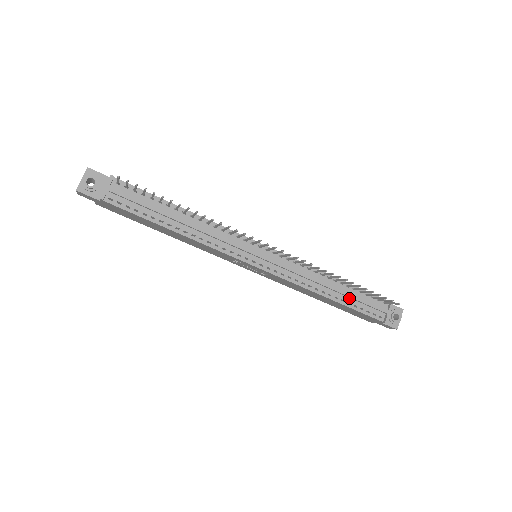
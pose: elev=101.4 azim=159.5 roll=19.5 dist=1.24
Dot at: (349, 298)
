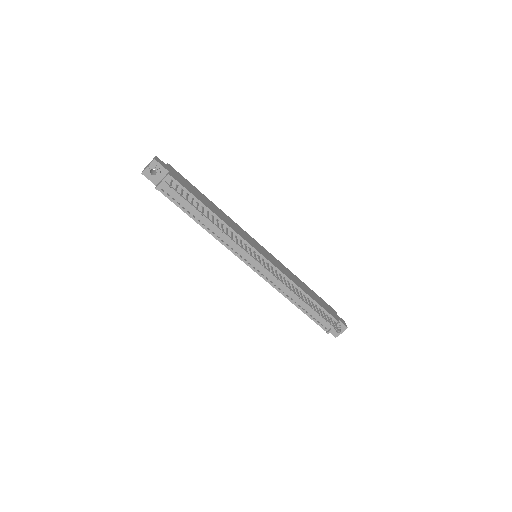
Dot at: (309, 309)
